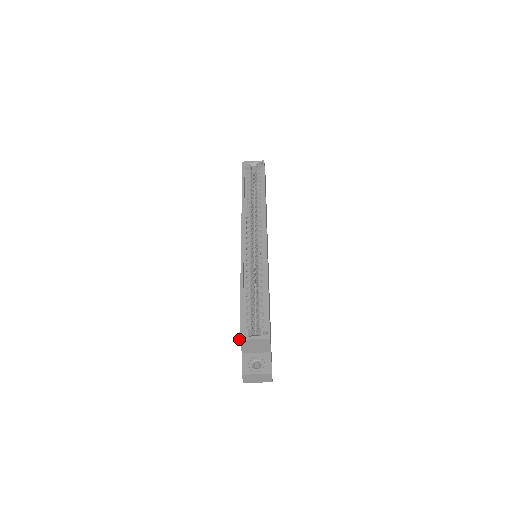
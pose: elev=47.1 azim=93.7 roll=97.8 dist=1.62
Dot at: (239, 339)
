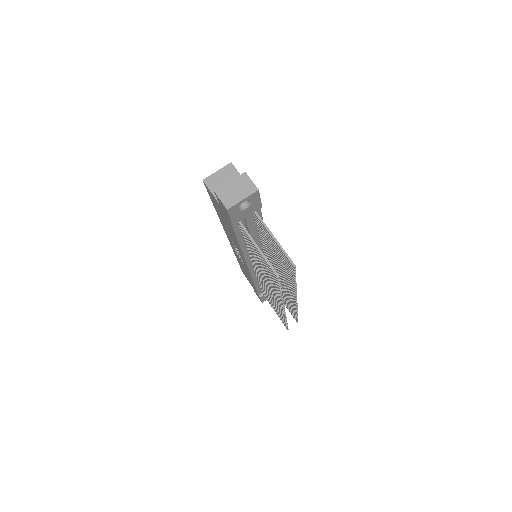
Dot at: occluded
